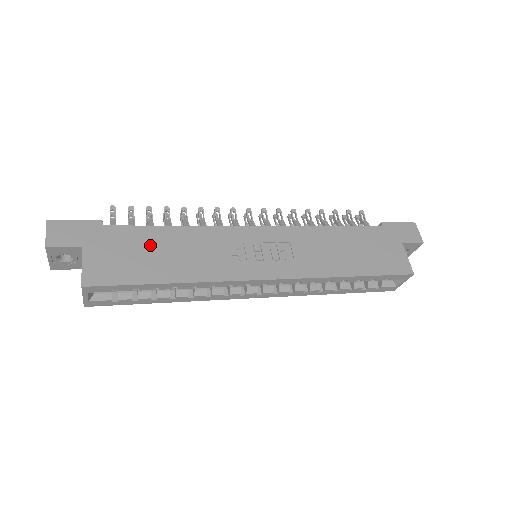
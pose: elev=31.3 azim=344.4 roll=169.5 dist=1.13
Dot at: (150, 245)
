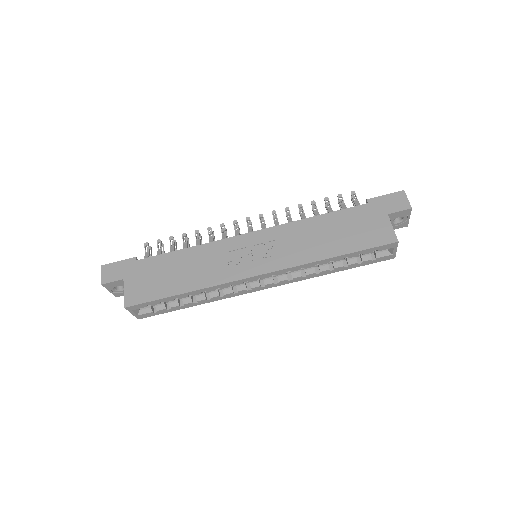
Dot at: (168, 268)
